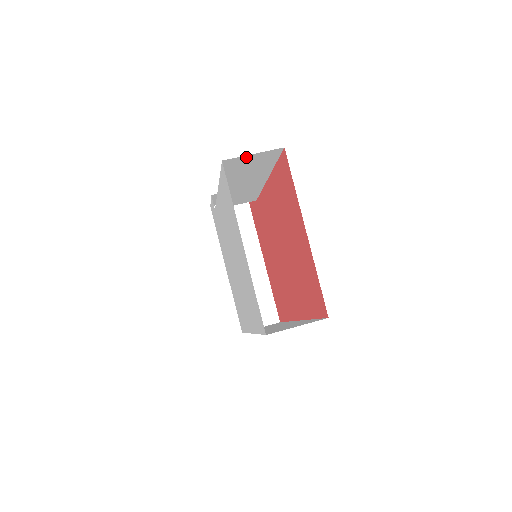
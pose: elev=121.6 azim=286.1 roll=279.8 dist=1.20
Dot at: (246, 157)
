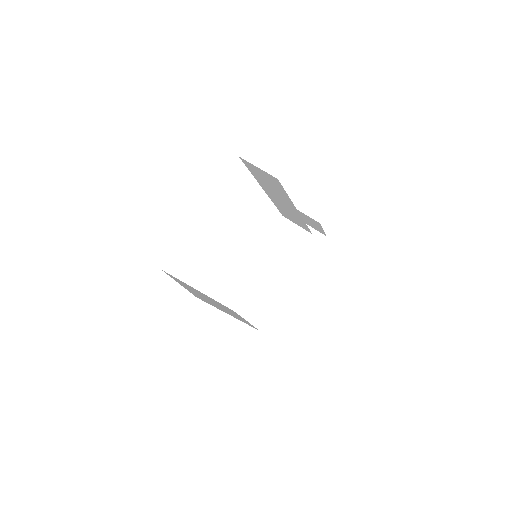
Dot at: (256, 167)
